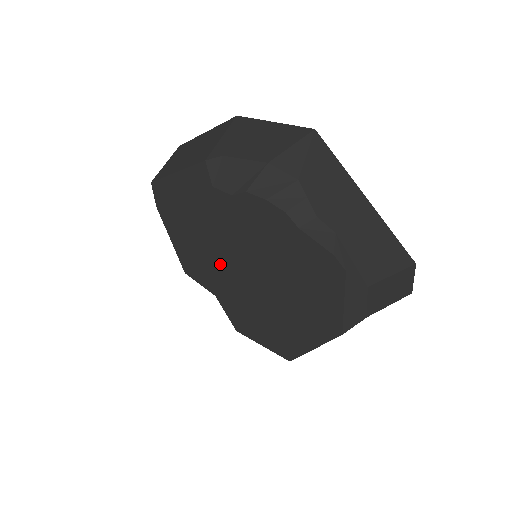
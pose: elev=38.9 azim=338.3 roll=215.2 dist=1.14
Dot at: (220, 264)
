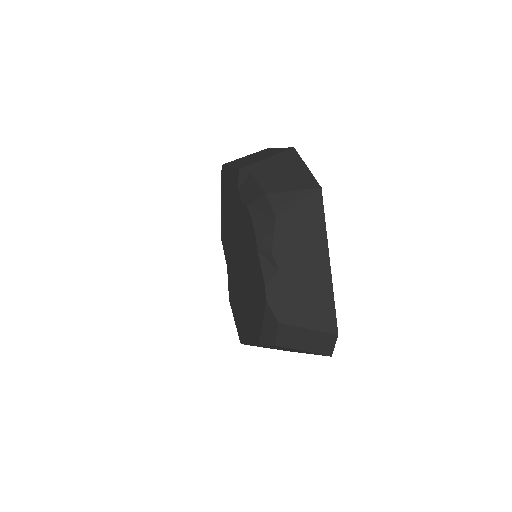
Dot at: (232, 246)
